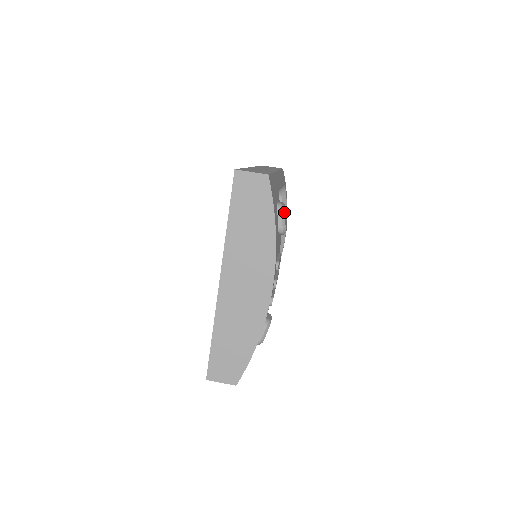
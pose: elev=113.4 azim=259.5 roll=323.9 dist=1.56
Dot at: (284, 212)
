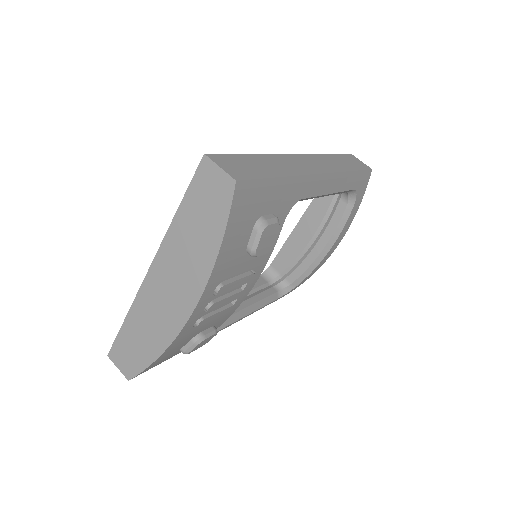
Dot at: (262, 232)
